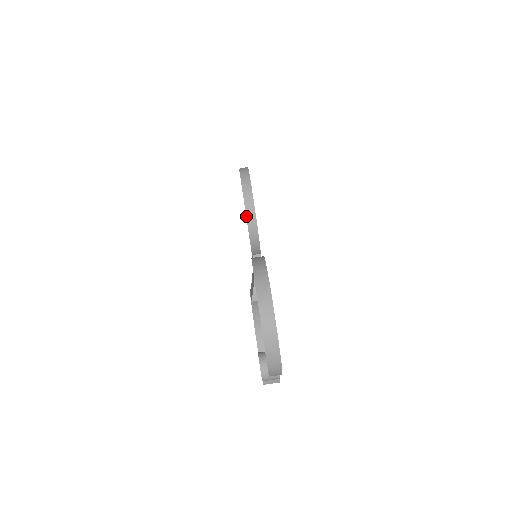
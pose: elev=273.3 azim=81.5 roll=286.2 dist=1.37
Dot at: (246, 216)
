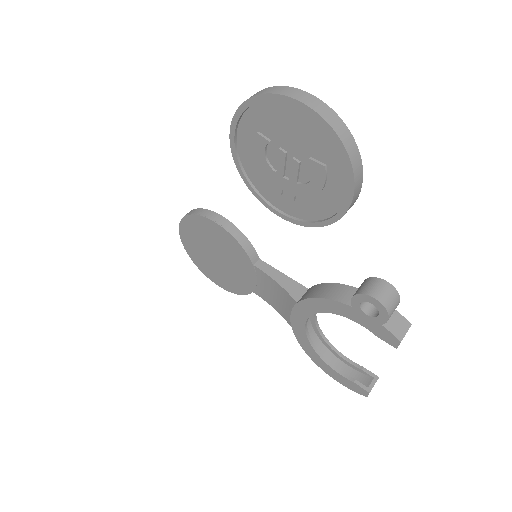
Dot at: (212, 221)
